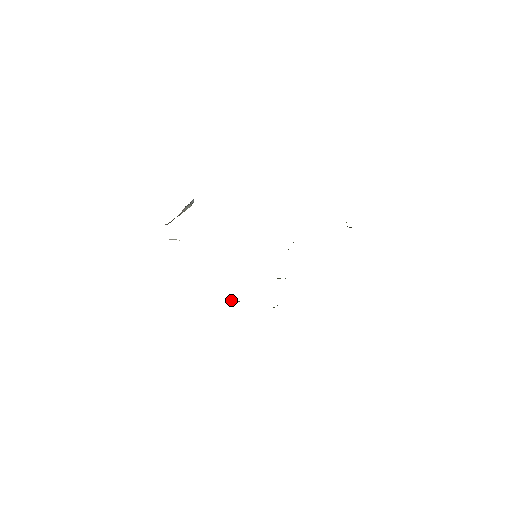
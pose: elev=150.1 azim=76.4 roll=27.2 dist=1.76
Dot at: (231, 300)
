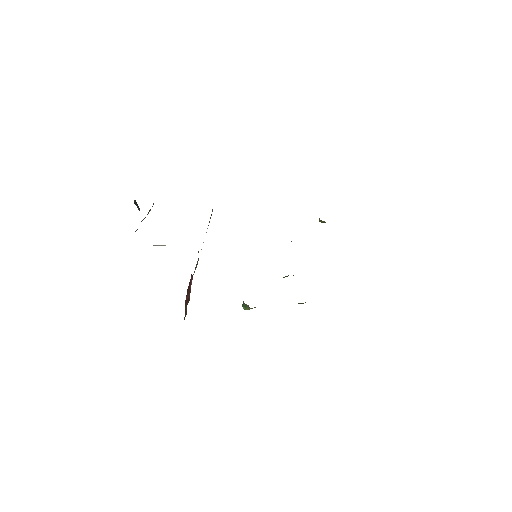
Dot at: (243, 308)
